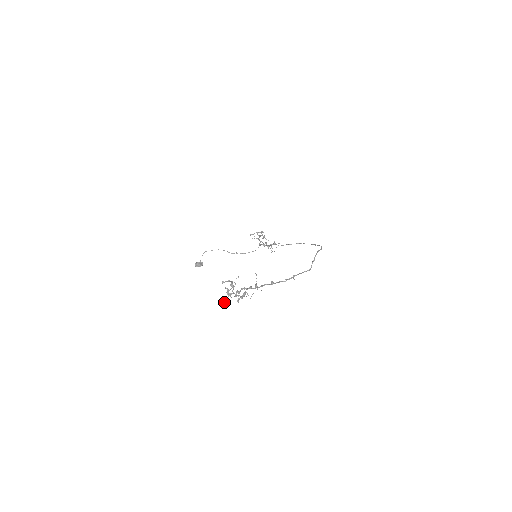
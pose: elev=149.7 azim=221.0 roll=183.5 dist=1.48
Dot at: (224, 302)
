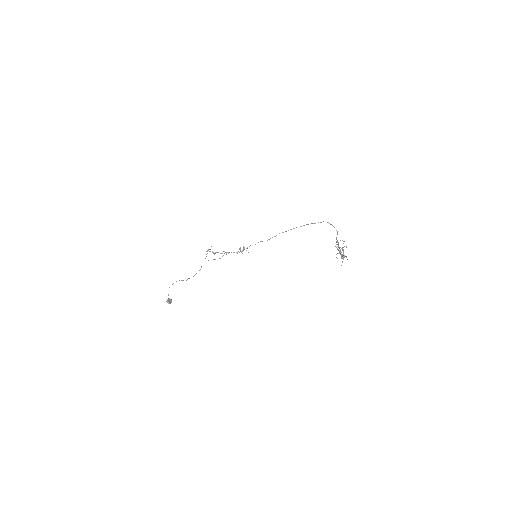
Dot at: occluded
